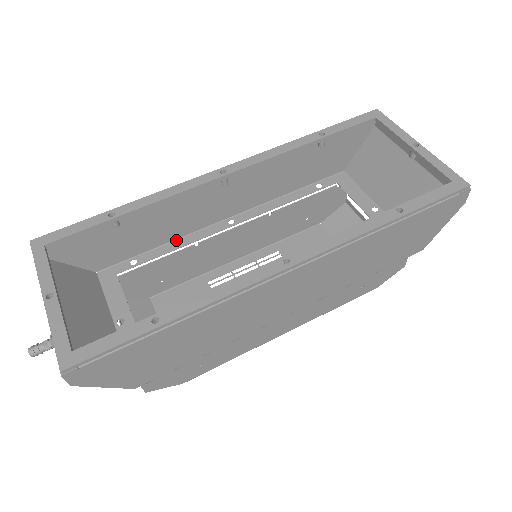
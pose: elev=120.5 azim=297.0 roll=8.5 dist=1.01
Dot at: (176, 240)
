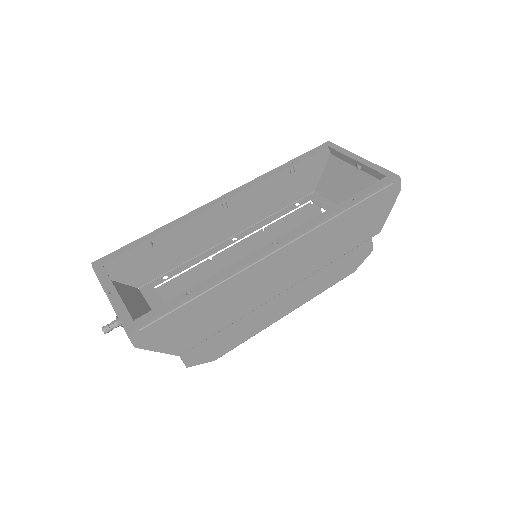
Dot at: (195, 258)
